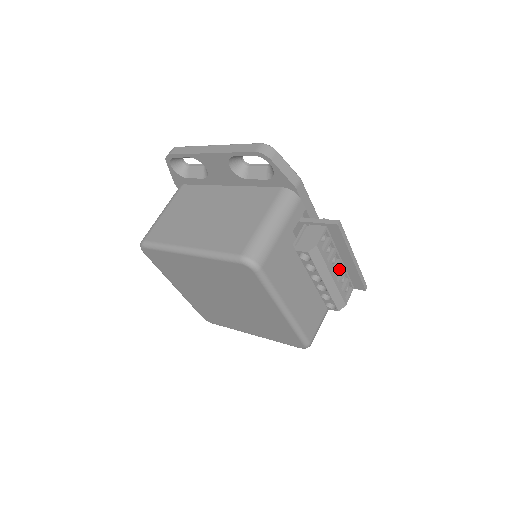
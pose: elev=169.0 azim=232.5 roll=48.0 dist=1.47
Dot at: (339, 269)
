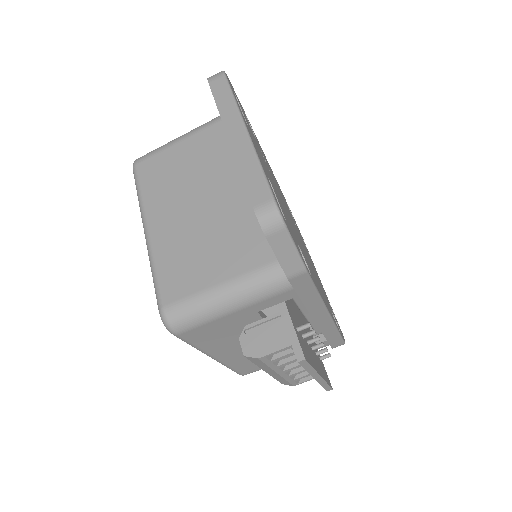
Dot at: occluded
